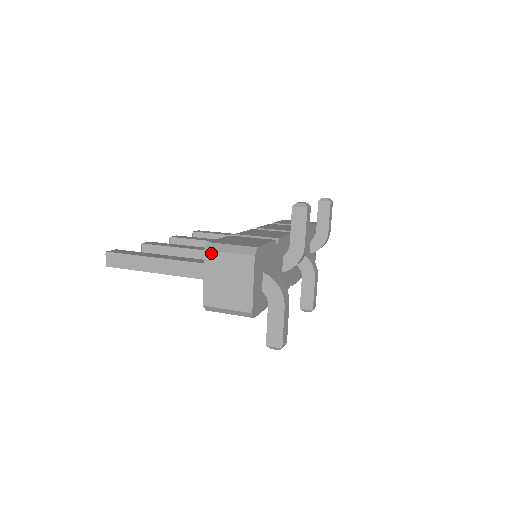
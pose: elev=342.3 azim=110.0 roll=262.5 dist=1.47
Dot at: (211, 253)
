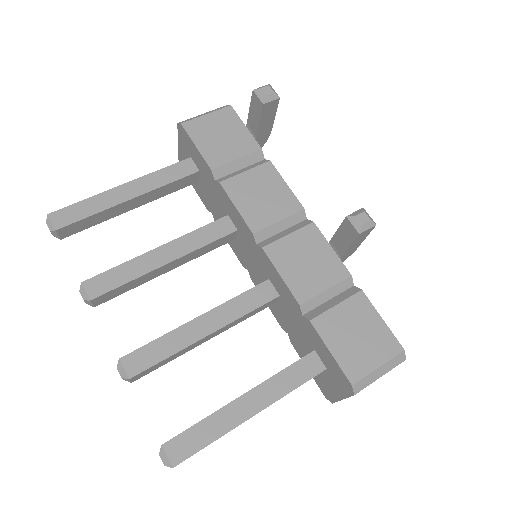
Dot at: occluded
